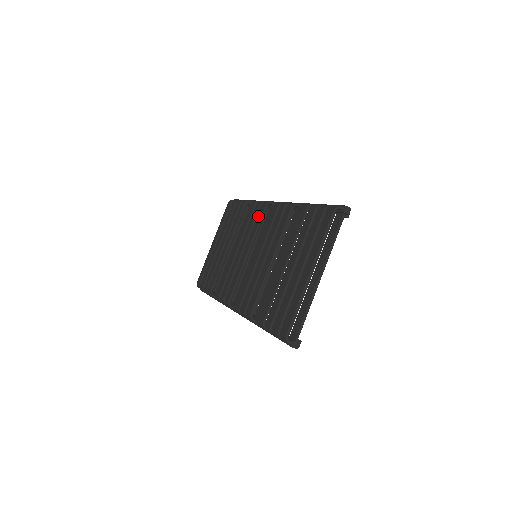
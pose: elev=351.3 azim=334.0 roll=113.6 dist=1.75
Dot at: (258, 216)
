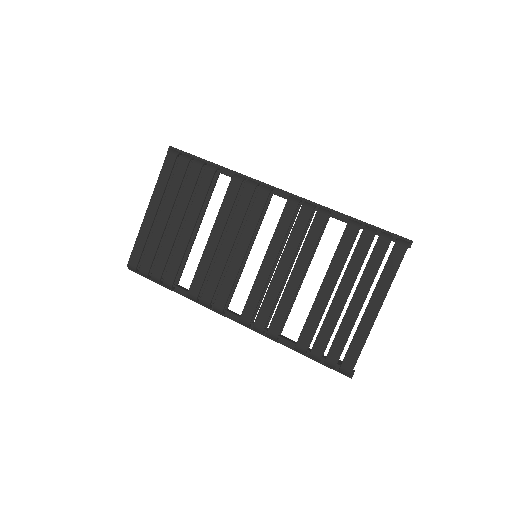
Dot at: (256, 205)
